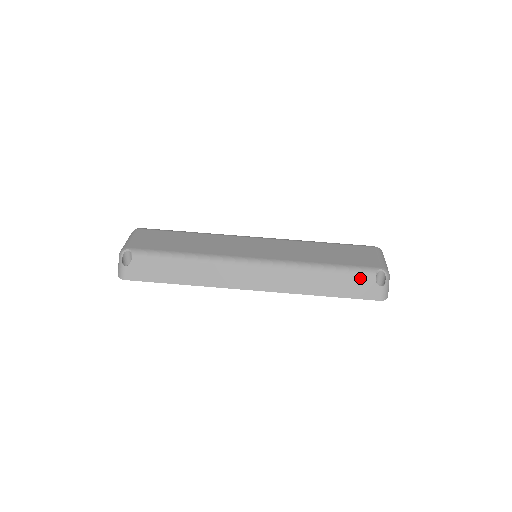
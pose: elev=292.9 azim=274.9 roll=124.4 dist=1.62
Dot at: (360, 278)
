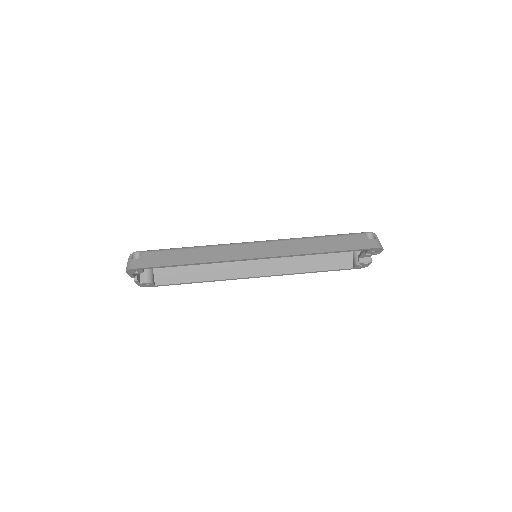
Dot at: (352, 237)
